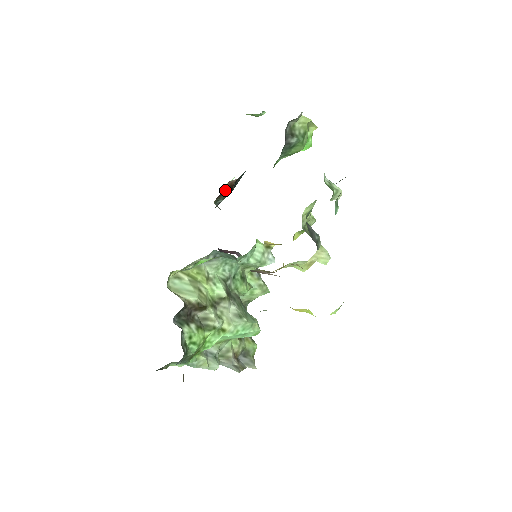
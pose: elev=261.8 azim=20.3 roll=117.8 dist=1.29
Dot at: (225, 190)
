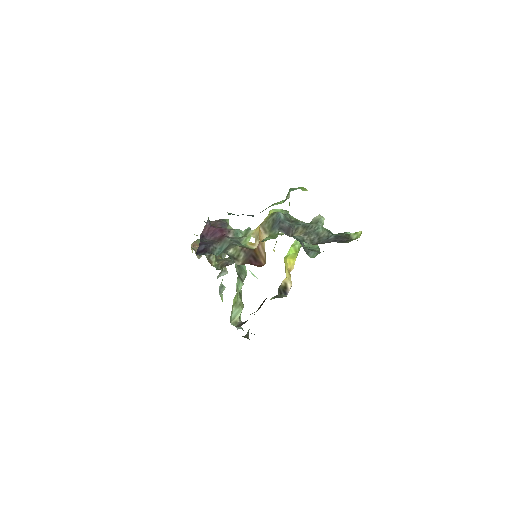
Dot at: occluded
